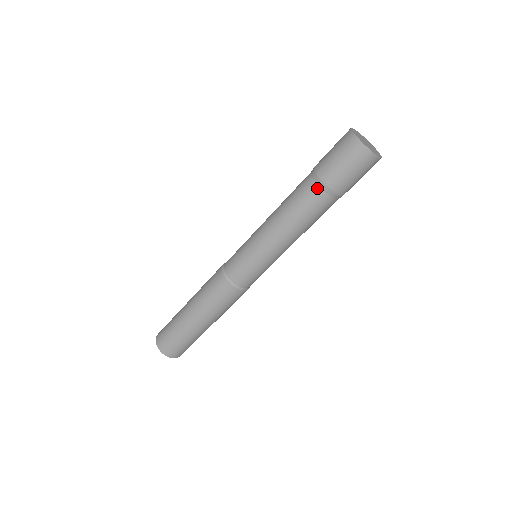
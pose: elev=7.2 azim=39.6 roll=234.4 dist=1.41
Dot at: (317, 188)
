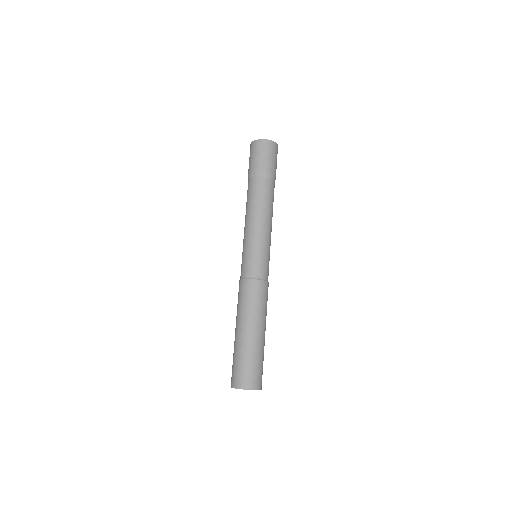
Dot at: (249, 181)
